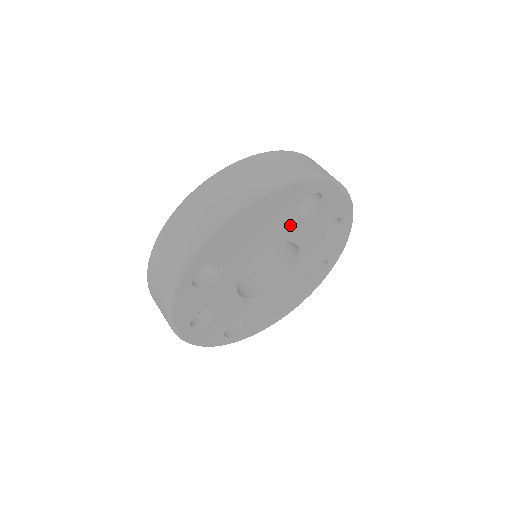
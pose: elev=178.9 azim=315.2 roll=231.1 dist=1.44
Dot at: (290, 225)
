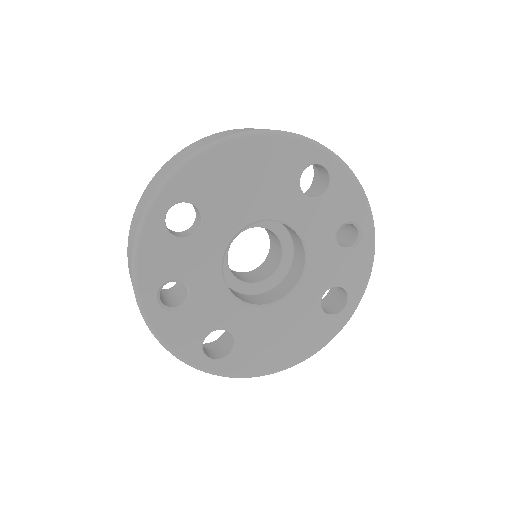
Dot at: (290, 198)
